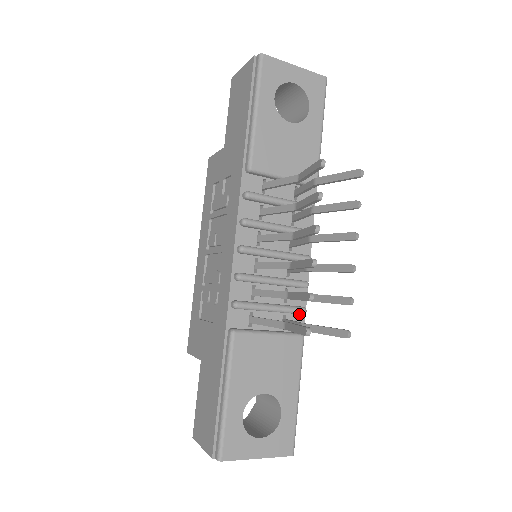
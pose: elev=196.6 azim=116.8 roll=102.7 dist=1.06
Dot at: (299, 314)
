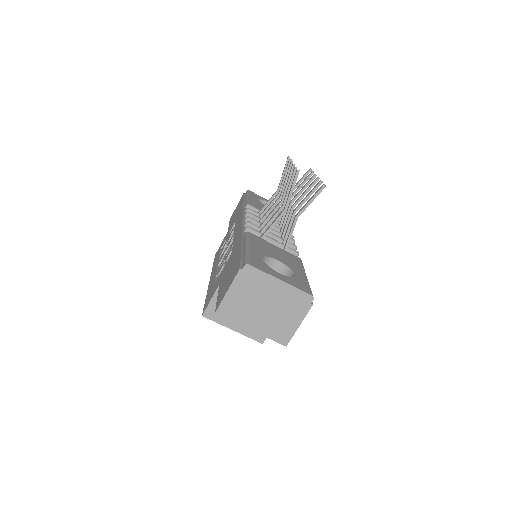
Dot at: occluded
